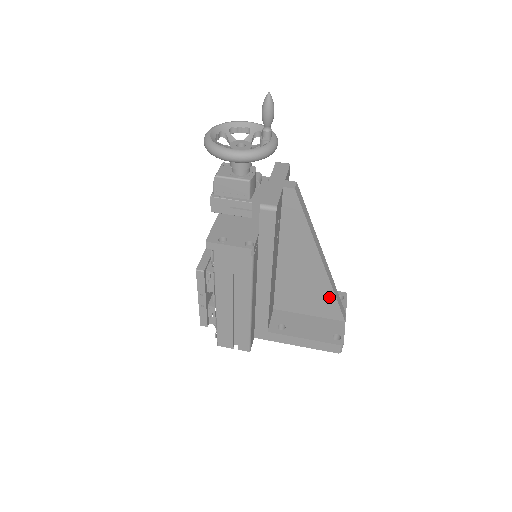
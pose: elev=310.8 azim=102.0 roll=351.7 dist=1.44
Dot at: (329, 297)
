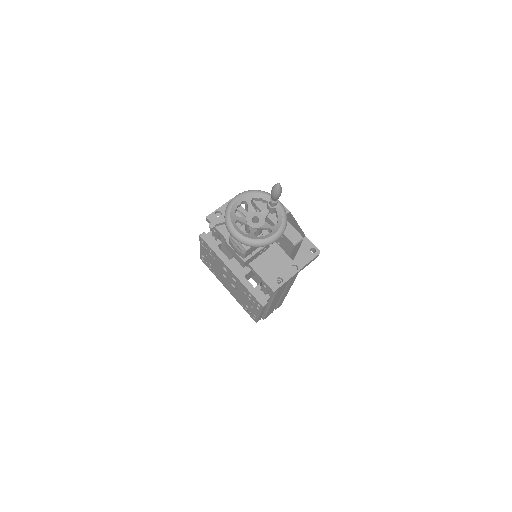
Dot at: occluded
